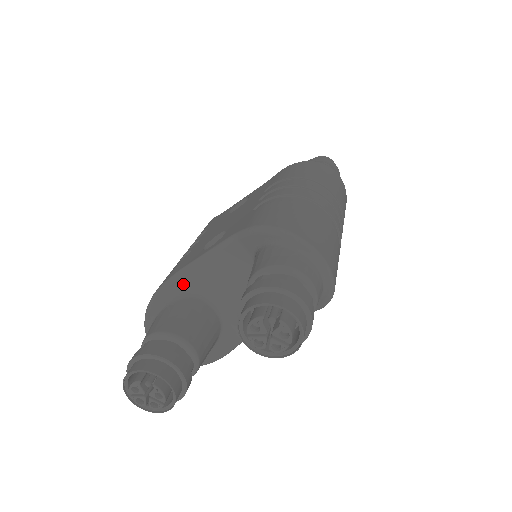
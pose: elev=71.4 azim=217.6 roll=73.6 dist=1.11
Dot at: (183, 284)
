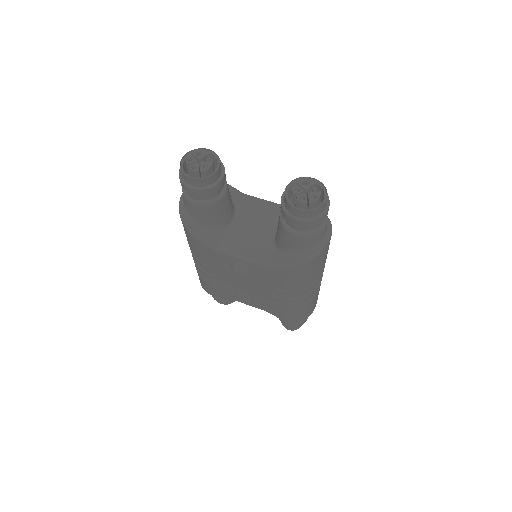
Dot at: (238, 197)
